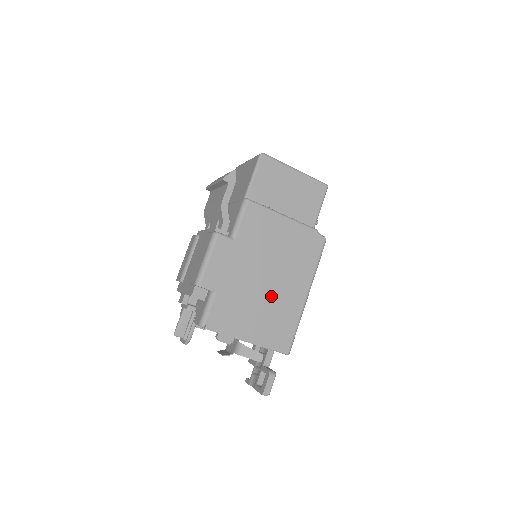
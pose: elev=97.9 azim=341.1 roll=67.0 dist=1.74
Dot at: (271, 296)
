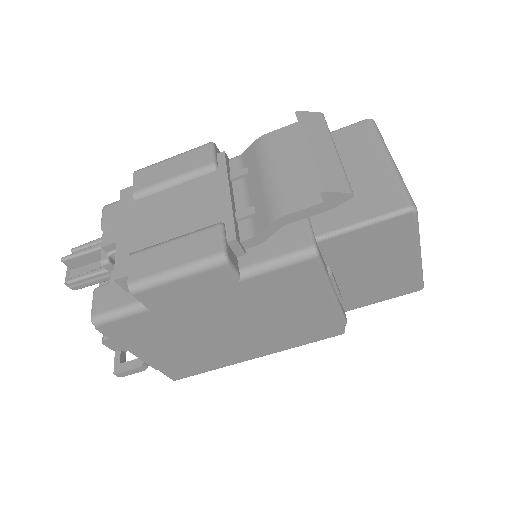
Dot at: (215, 342)
